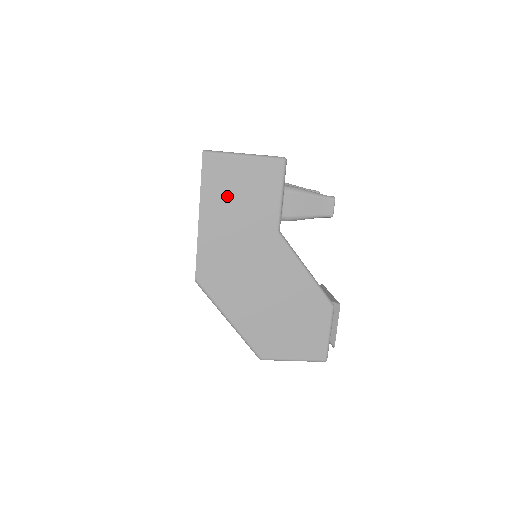
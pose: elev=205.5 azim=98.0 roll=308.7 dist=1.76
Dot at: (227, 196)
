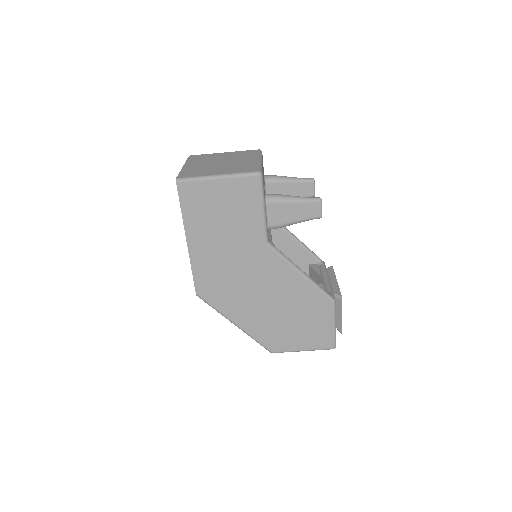
Dot at: (209, 218)
